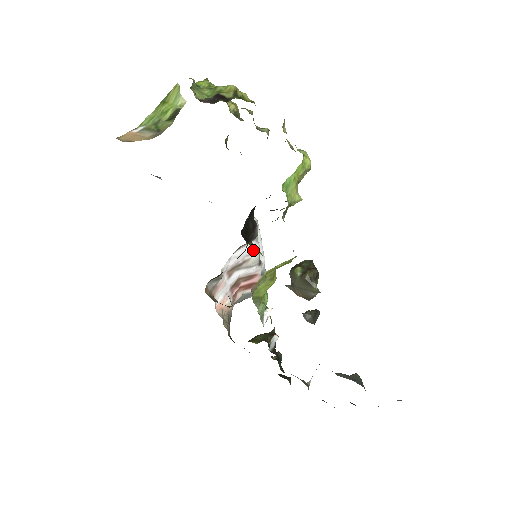
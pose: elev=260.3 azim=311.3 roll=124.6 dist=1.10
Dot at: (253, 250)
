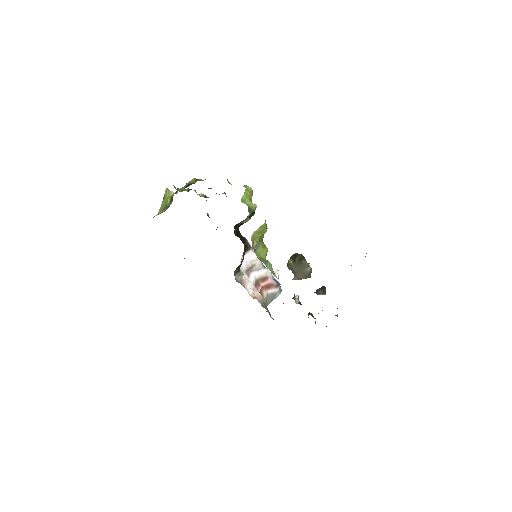
Dot at: (254, 258)
